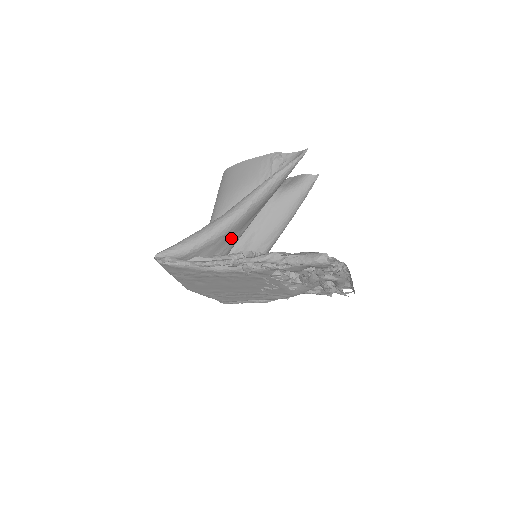
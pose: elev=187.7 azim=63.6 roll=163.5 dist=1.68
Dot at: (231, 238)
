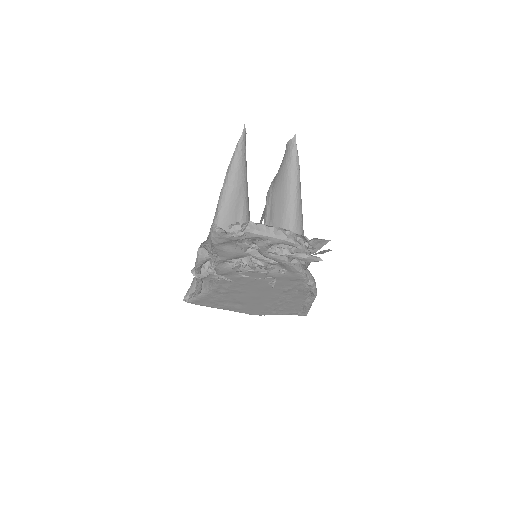
Dot at: occluded
